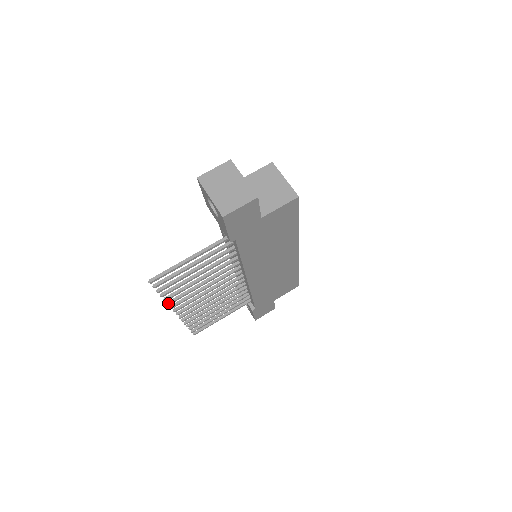
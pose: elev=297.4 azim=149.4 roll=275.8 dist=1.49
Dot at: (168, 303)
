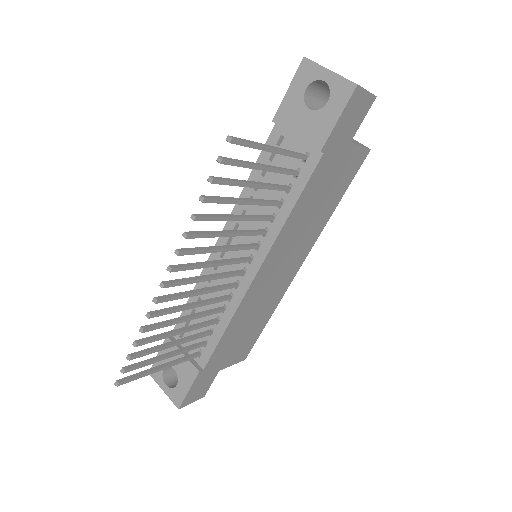
Dot at: (186, 233)
